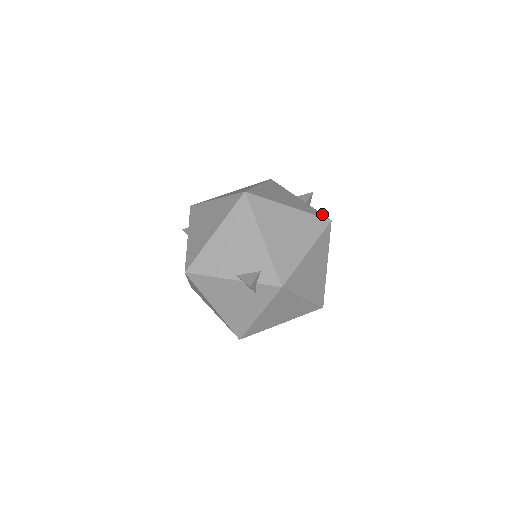
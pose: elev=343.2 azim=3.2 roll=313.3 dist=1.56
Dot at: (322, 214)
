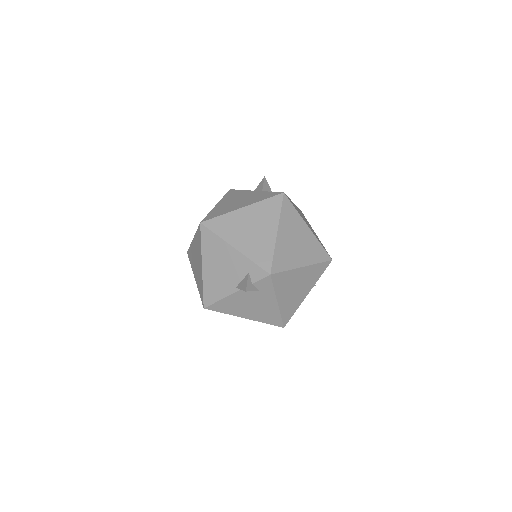
Dot at: (275, 192)
